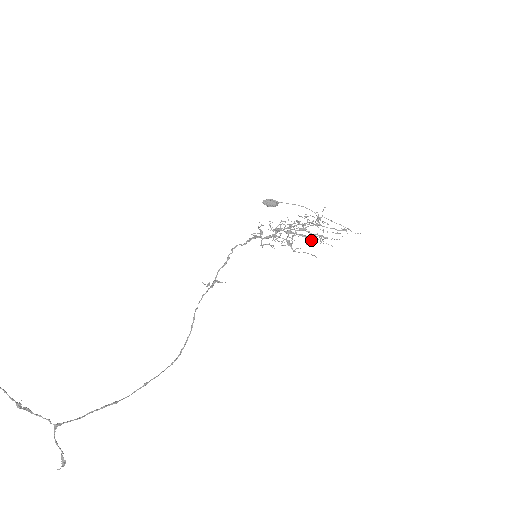
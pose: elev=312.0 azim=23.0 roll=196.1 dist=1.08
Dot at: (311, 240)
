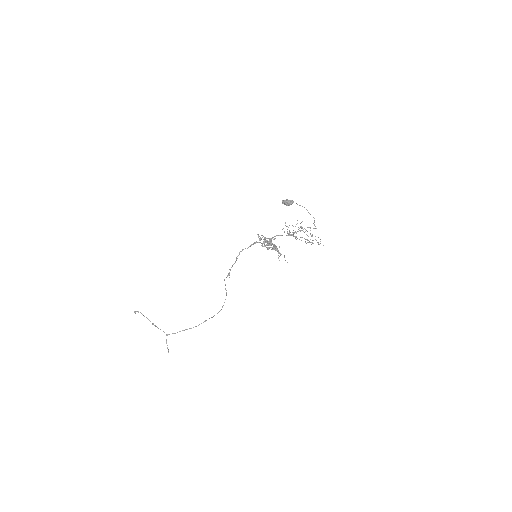
Dot at: (280, 253)
